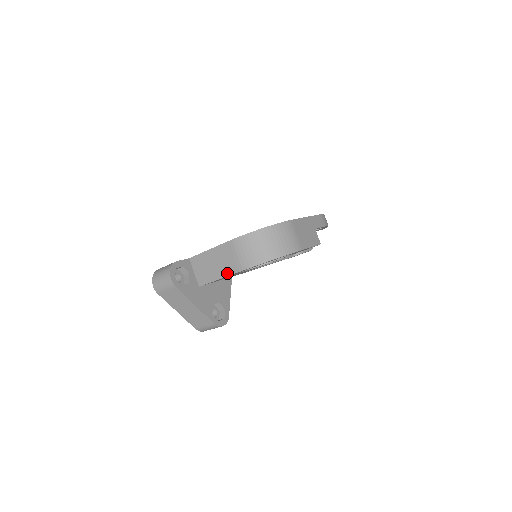
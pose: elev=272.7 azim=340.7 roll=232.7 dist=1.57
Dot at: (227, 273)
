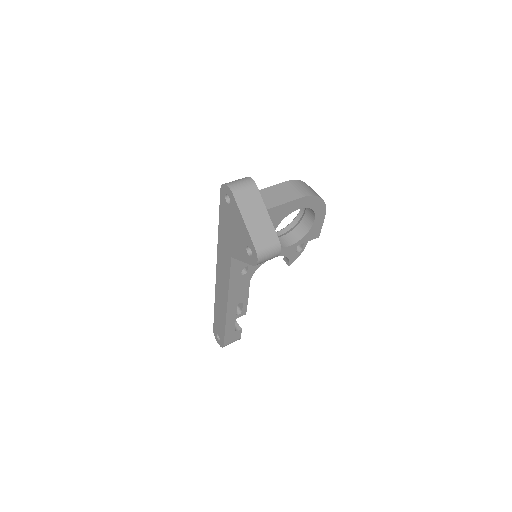
Dot at: (289, 200)
